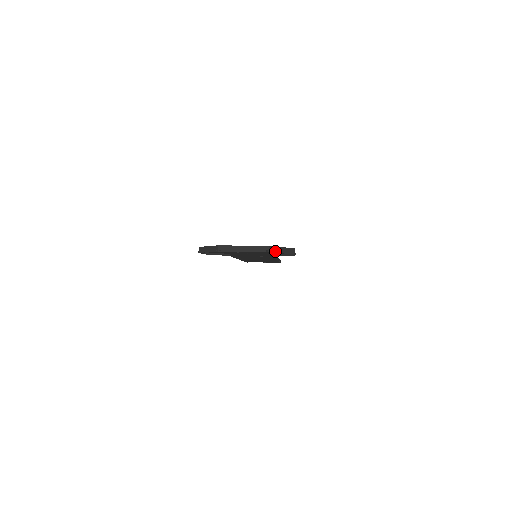
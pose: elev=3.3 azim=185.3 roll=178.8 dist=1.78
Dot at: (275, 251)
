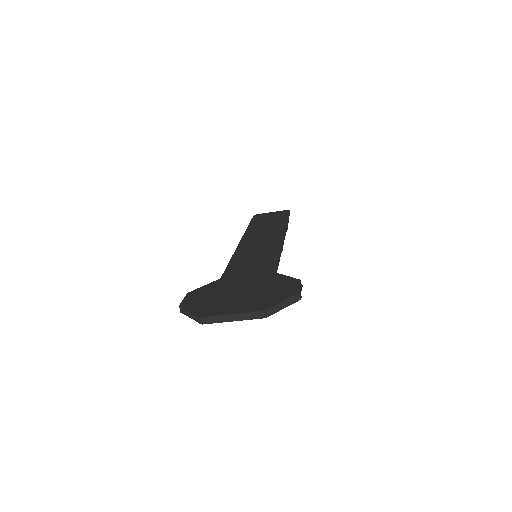
Dot at: (273, 312)
